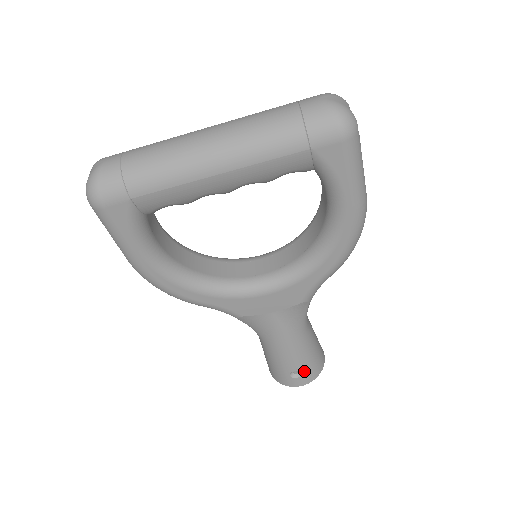
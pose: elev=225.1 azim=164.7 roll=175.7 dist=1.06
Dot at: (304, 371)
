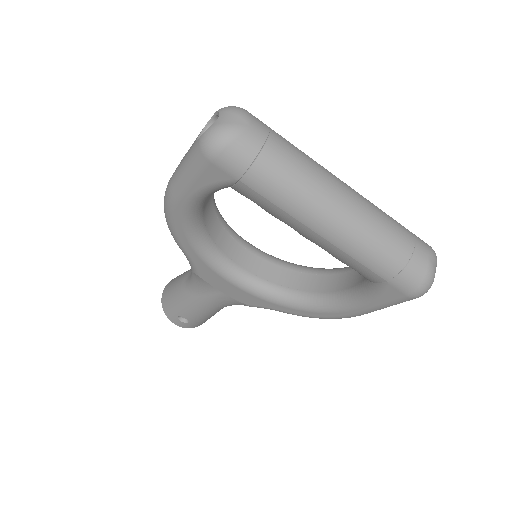
Dot at: (191, 322)
